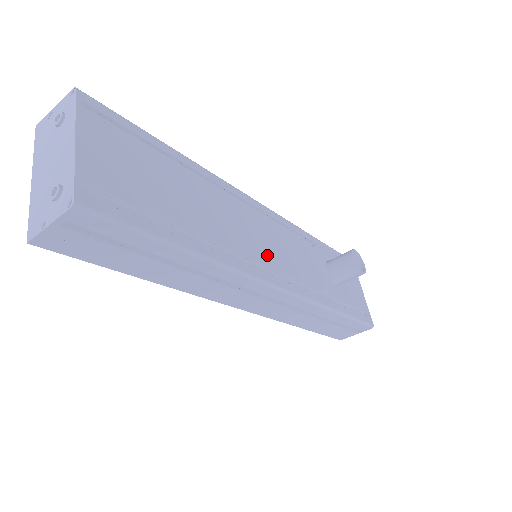
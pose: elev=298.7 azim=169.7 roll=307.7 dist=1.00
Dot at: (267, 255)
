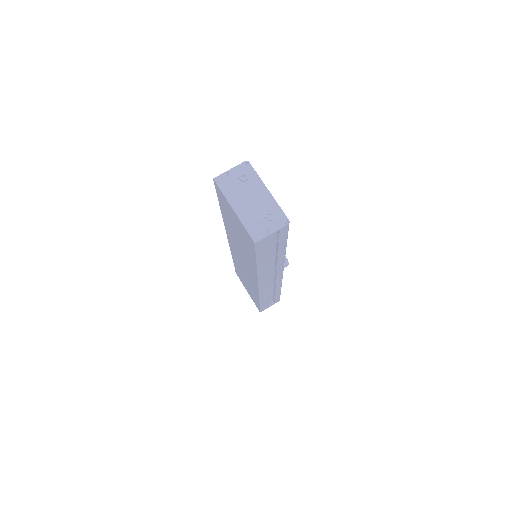
Dot at: occluded
